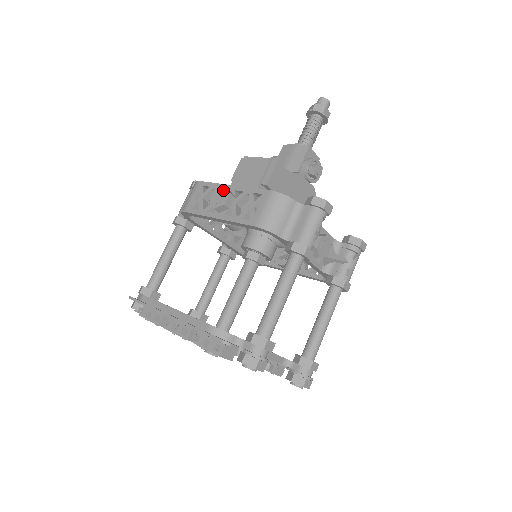
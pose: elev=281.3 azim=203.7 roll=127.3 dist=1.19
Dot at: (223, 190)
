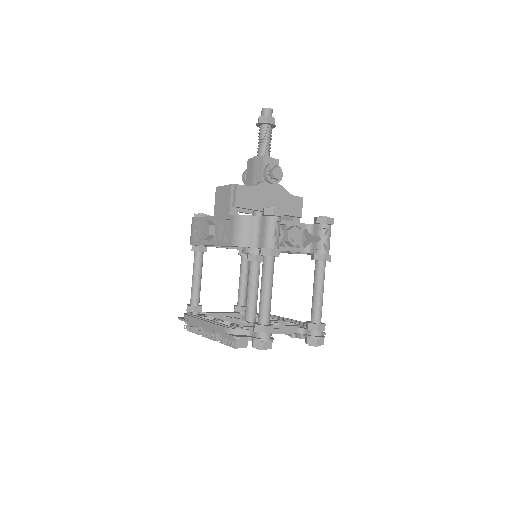
Dot at: (205, 224)
